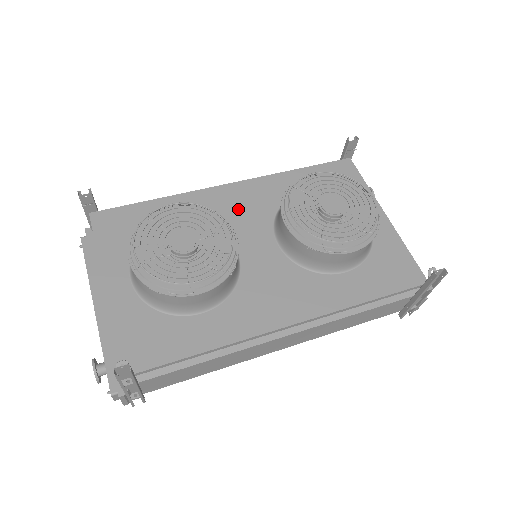
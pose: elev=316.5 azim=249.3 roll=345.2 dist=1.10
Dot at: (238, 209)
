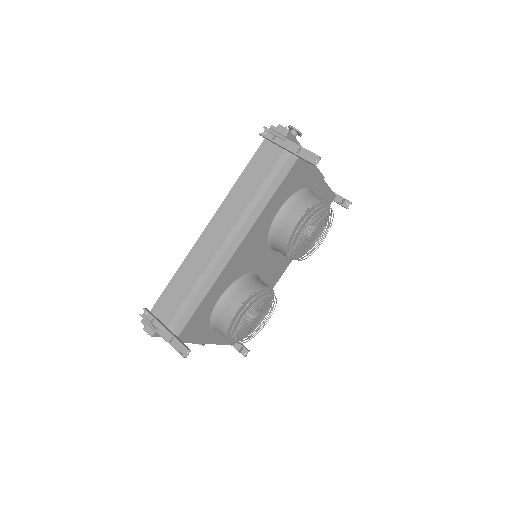
Dot at: (248, 256)
